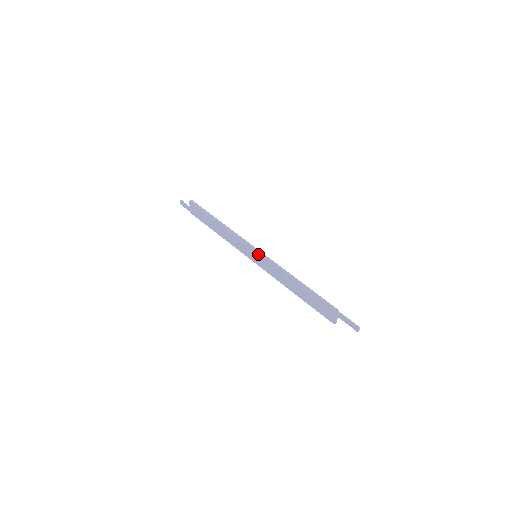
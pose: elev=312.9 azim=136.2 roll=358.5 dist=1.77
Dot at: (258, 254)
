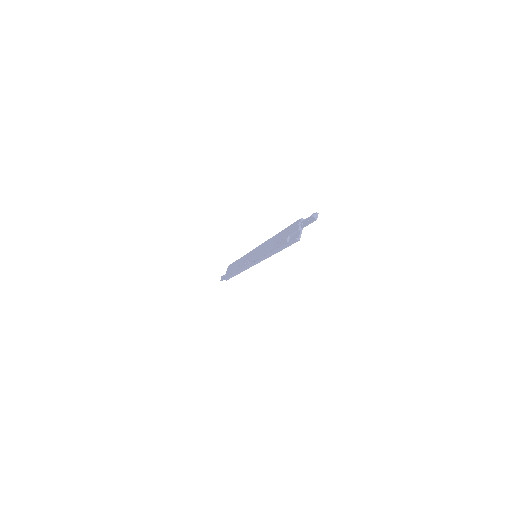
Dot at: (258, 247)
